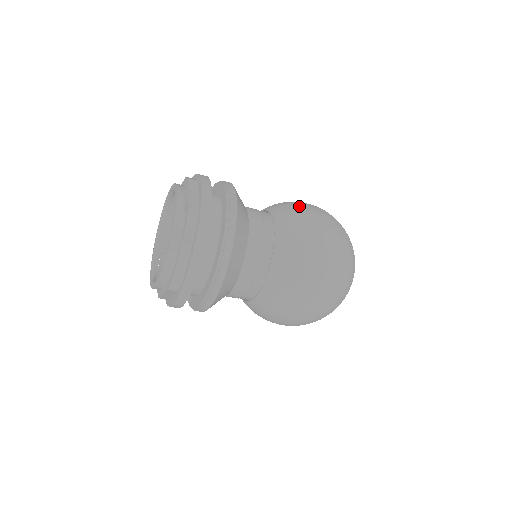
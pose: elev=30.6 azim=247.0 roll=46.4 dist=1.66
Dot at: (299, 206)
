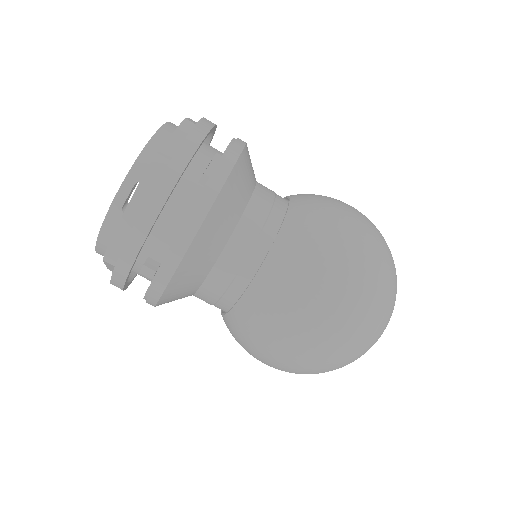
Dot at: occluded
